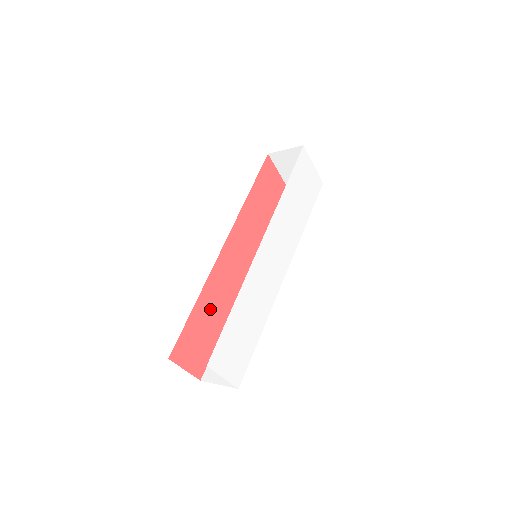
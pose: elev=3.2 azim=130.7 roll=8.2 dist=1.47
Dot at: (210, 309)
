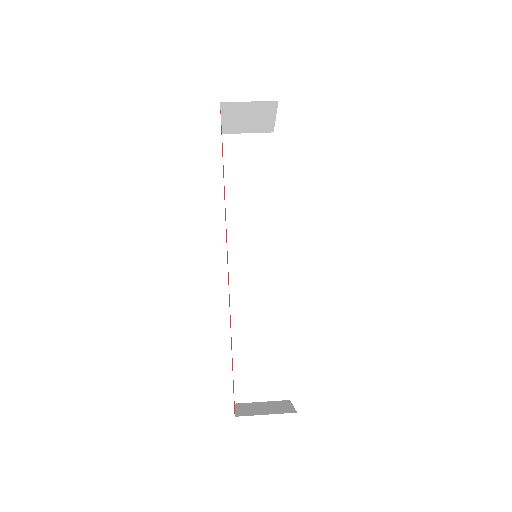
Dot at: occluded
